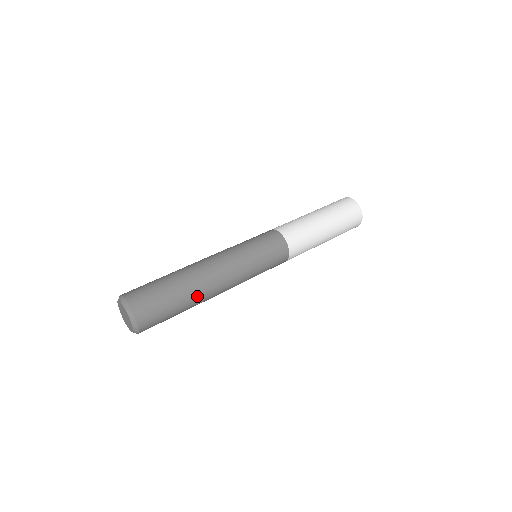
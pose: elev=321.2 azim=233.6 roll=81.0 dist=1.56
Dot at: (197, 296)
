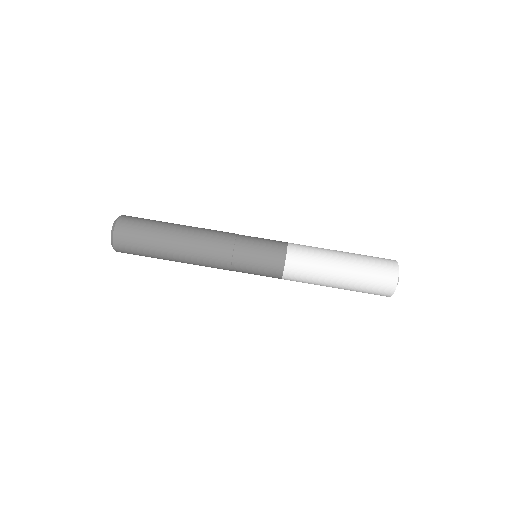
Dot at: occluded
